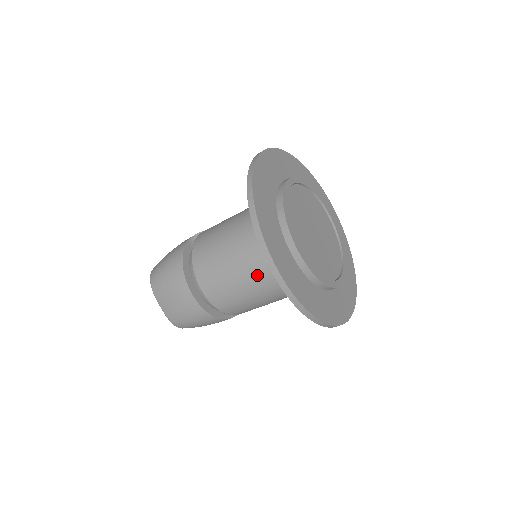
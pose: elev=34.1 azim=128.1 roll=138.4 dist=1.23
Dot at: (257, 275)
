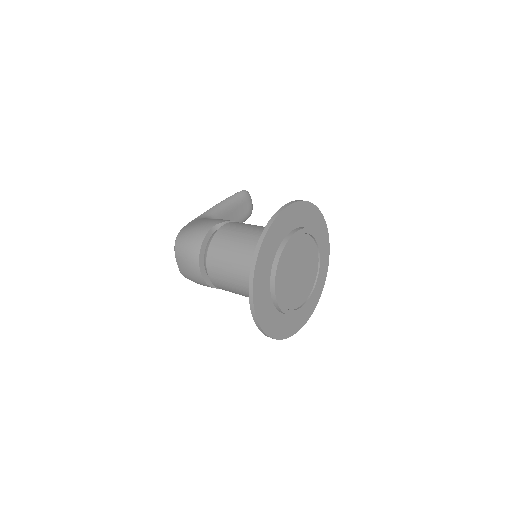
Dot at: (247, 289)
